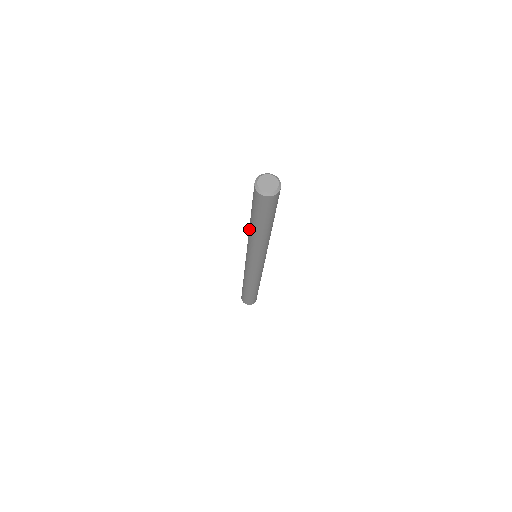
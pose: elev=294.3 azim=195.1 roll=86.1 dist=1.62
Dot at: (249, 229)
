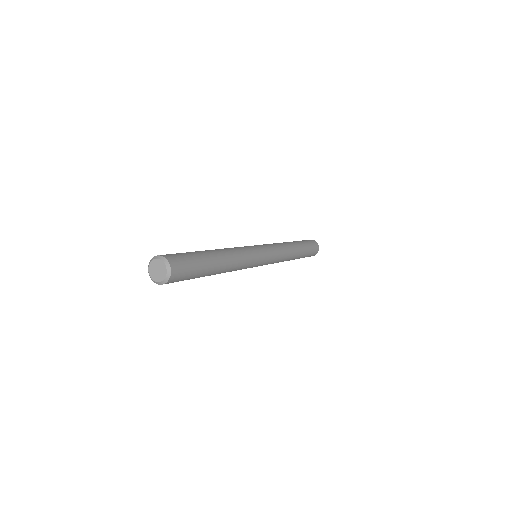
Dot at: occluded
